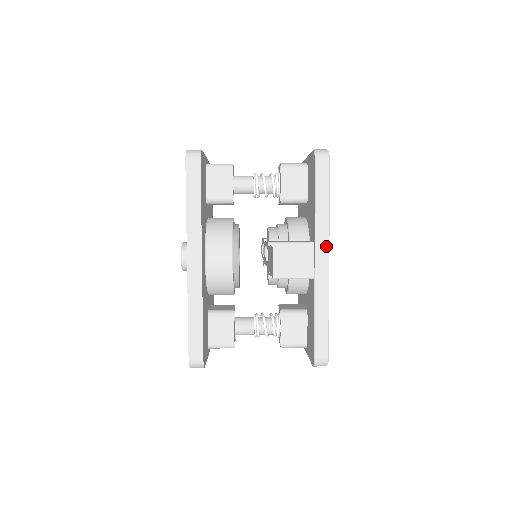
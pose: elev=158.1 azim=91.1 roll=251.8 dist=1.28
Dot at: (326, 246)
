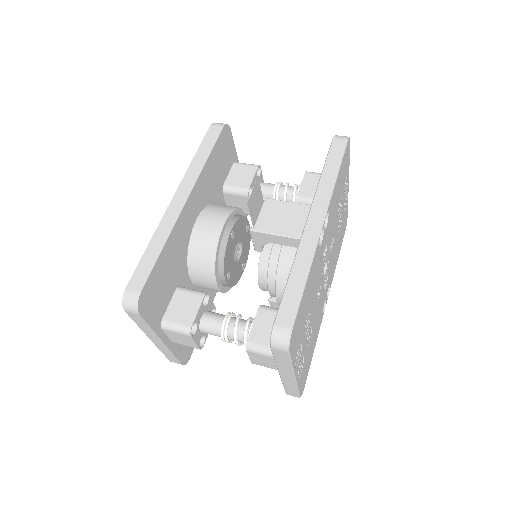
Dot at: (324, 208)
